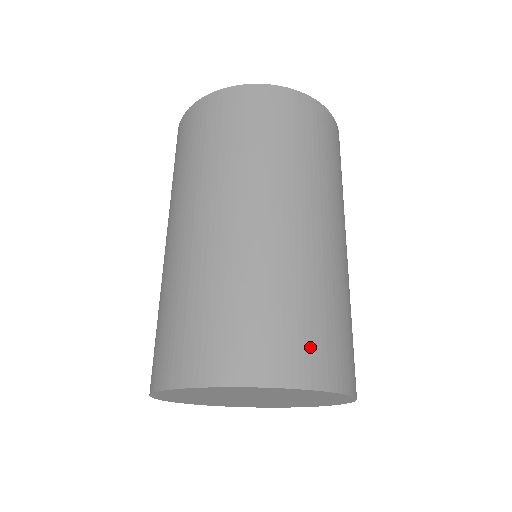
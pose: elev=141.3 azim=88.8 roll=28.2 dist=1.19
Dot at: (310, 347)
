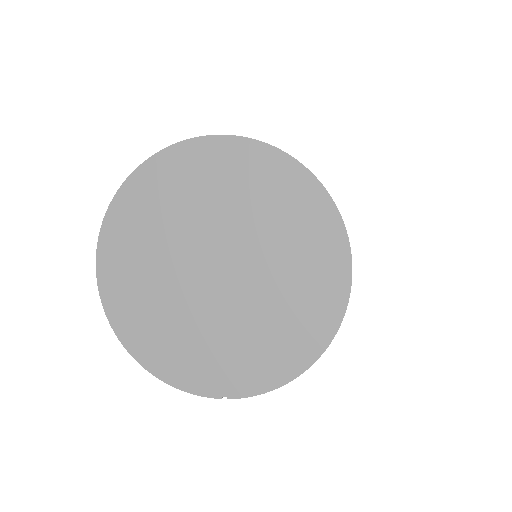
Dot at: occluded
